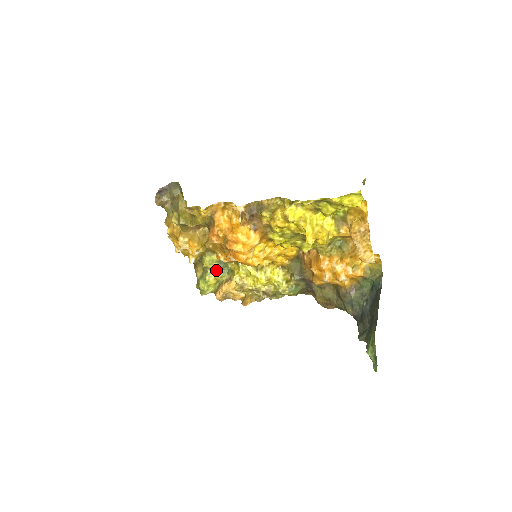
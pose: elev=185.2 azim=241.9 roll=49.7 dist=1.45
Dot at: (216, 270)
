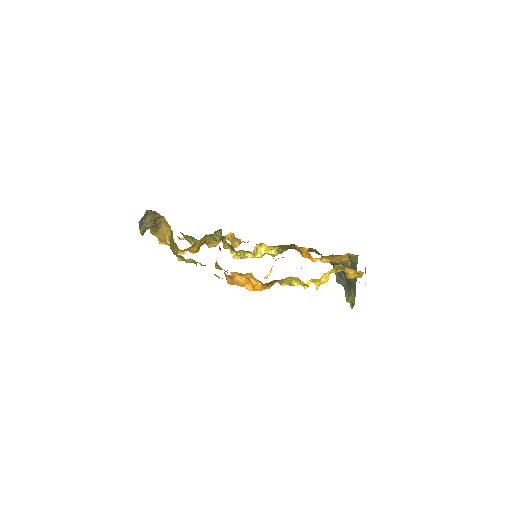
Dot at: occluded
